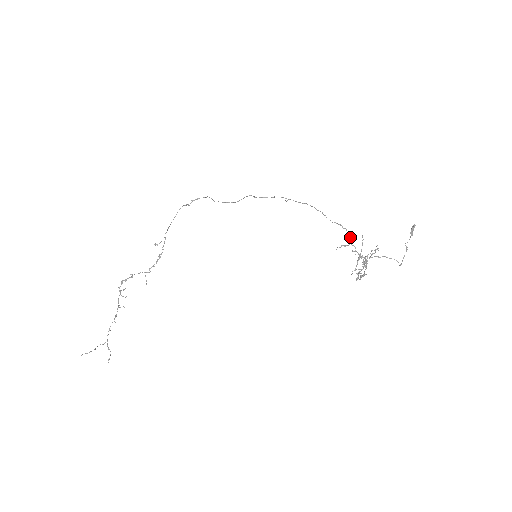
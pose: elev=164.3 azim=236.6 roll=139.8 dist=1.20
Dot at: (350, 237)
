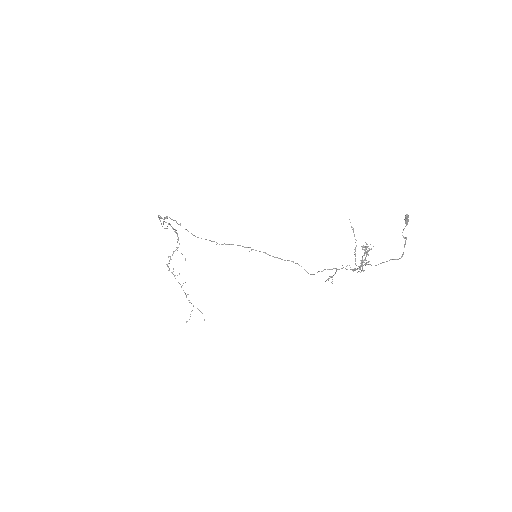
Dot at: (333, 268)
